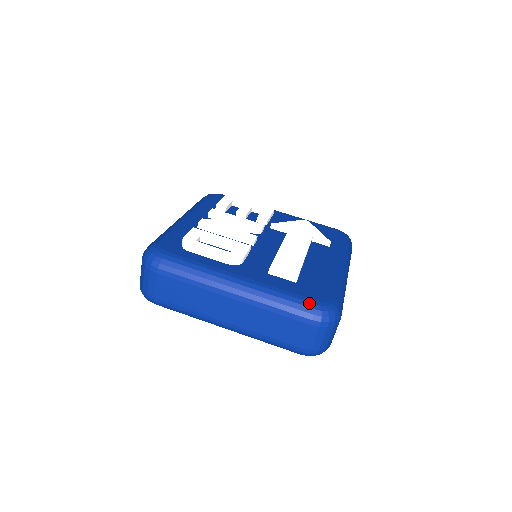
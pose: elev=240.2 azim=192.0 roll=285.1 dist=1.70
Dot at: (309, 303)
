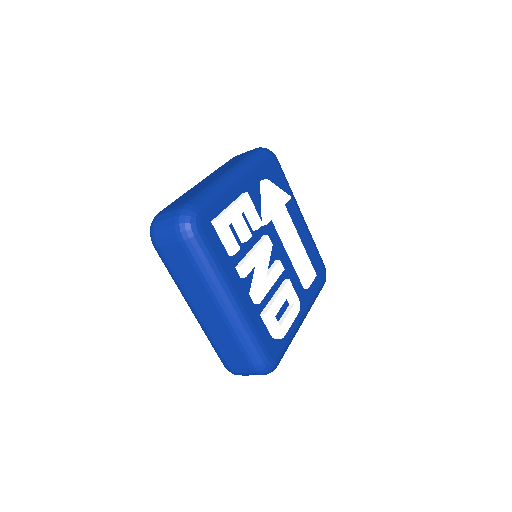
Dot at: (323, 285)
